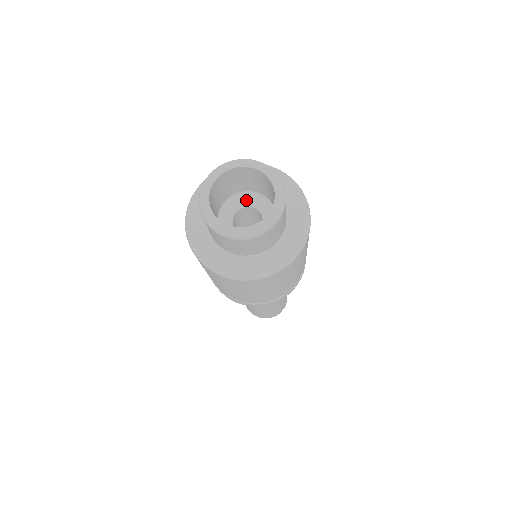
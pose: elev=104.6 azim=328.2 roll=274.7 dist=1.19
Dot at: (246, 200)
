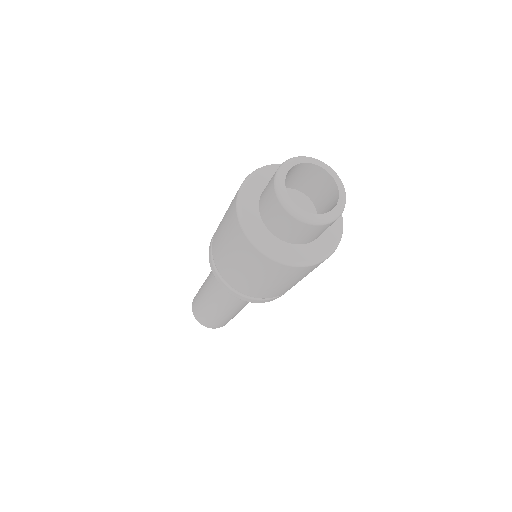
Dot at: (298, 199)
